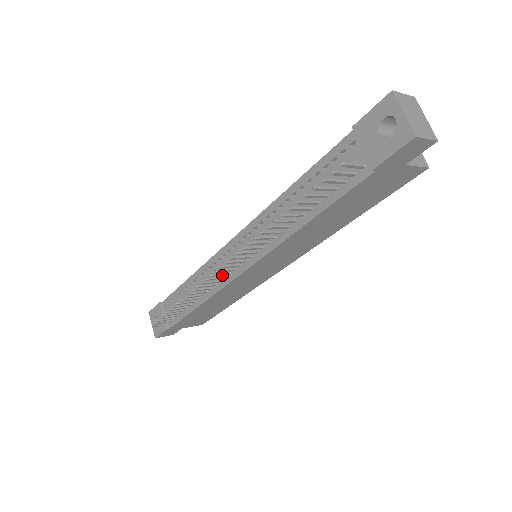
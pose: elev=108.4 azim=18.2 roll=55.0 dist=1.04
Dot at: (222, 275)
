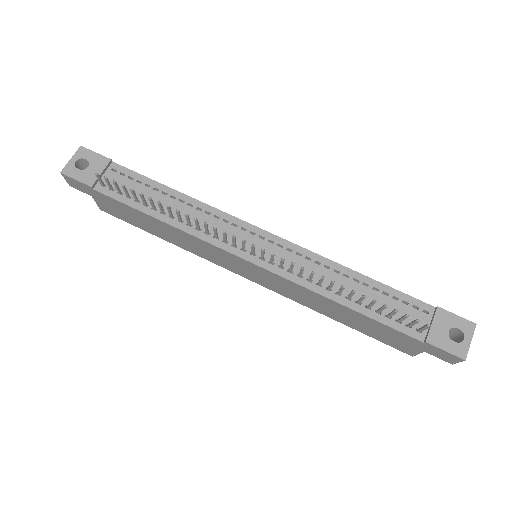
Dot at: (233, 242)
